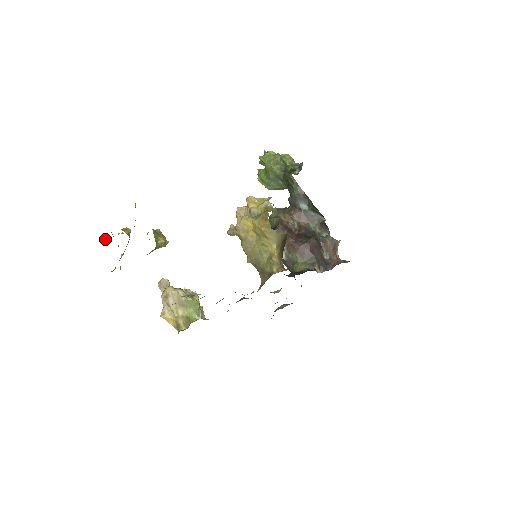
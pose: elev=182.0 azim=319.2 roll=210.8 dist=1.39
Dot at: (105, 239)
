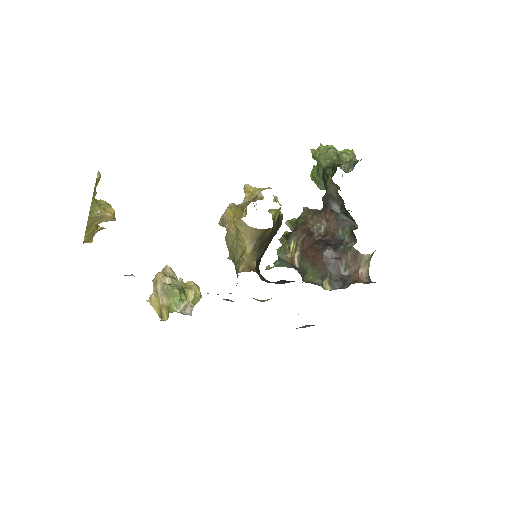
Dot at: occluded
